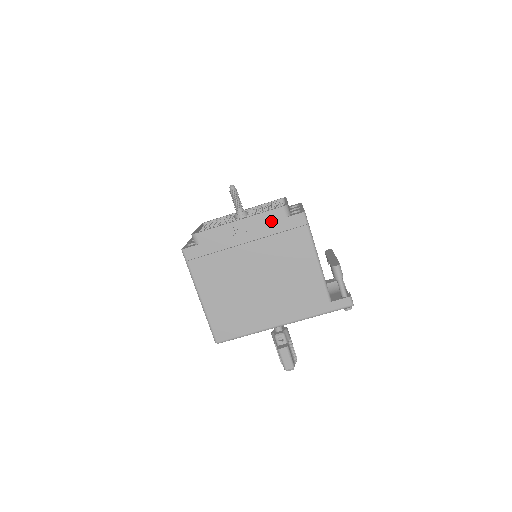
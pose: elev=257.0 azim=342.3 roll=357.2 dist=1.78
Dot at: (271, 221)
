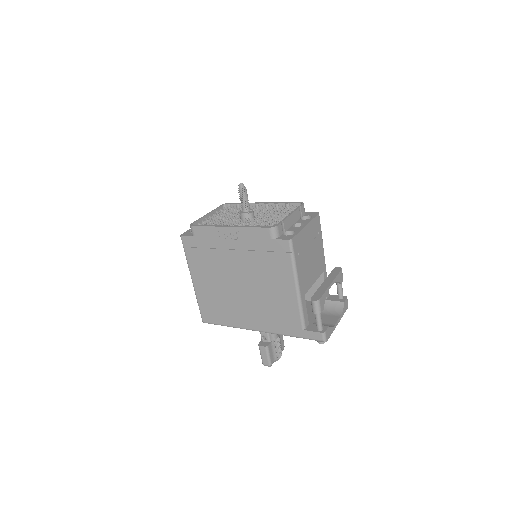
Dot at: (258, 238)
